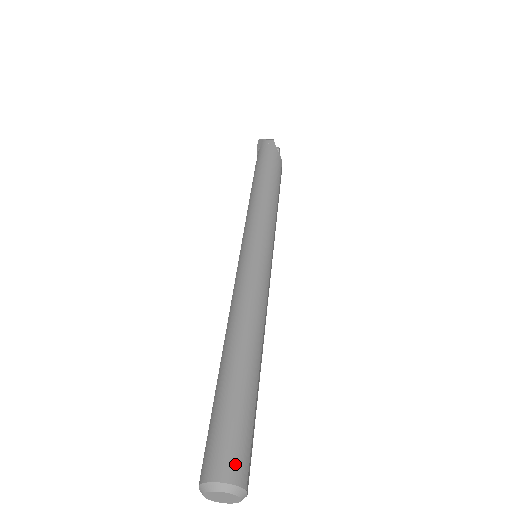
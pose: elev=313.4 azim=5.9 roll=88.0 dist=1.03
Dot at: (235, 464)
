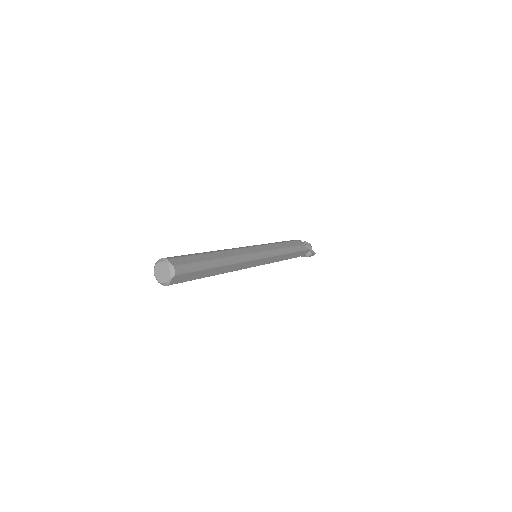
Dot at: occluded
